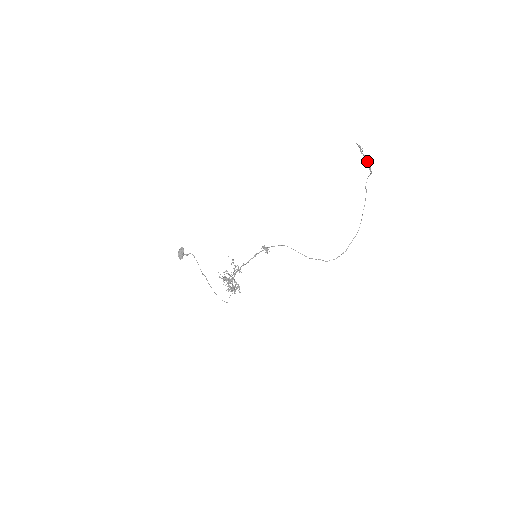
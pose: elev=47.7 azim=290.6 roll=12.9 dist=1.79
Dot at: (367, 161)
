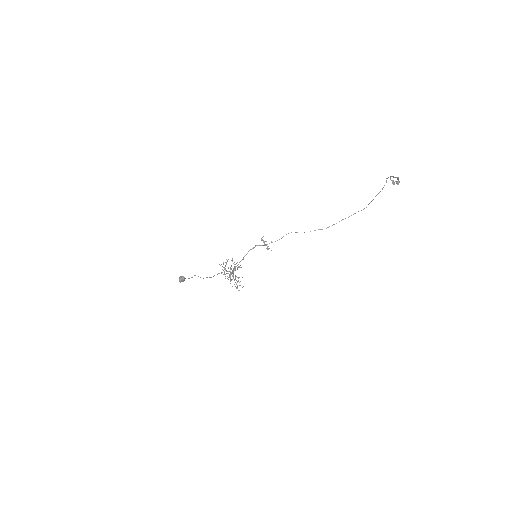
Dot at: (397, 182)
